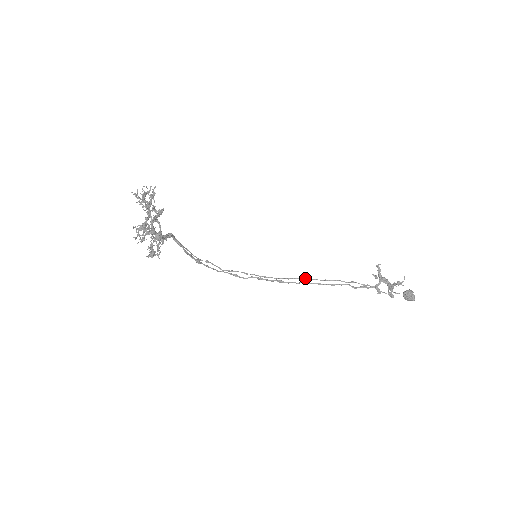
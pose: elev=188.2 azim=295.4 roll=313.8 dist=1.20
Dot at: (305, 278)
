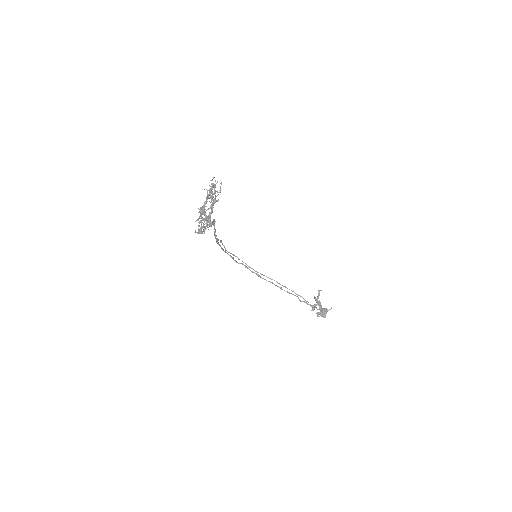
Dot at: (274, 280)
